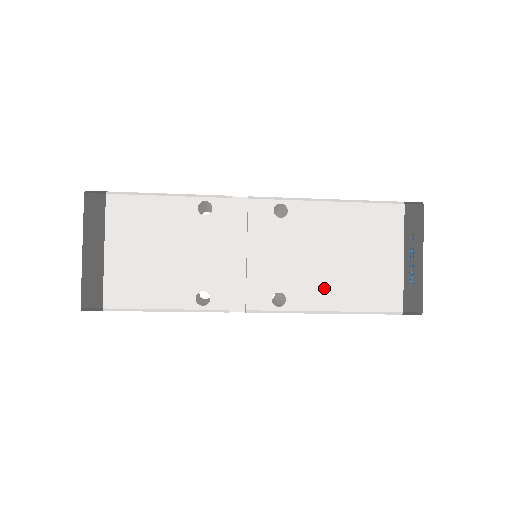
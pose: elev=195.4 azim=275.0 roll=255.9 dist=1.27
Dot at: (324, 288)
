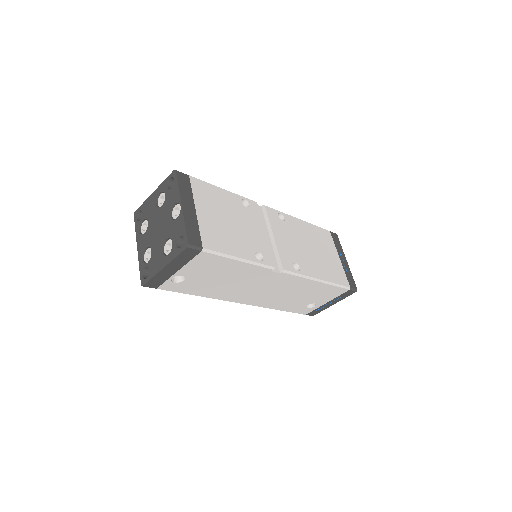
Dot at: (314, 266)
